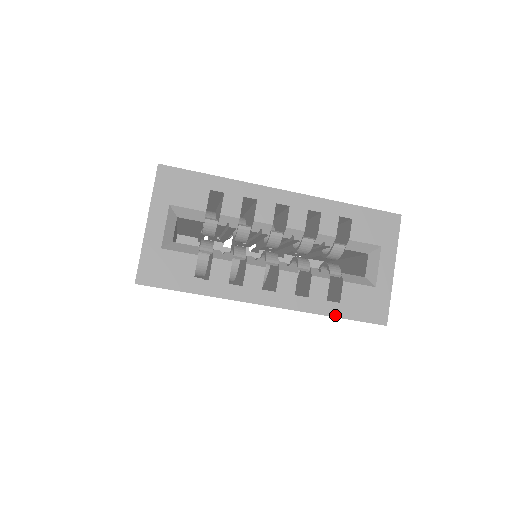
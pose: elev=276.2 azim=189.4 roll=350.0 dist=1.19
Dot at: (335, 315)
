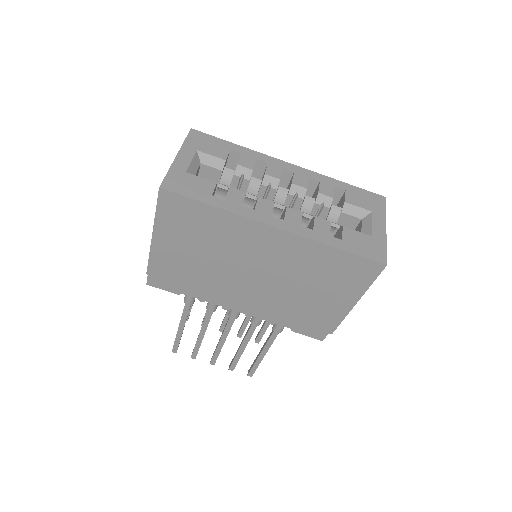
Dot at: (338, 247)
